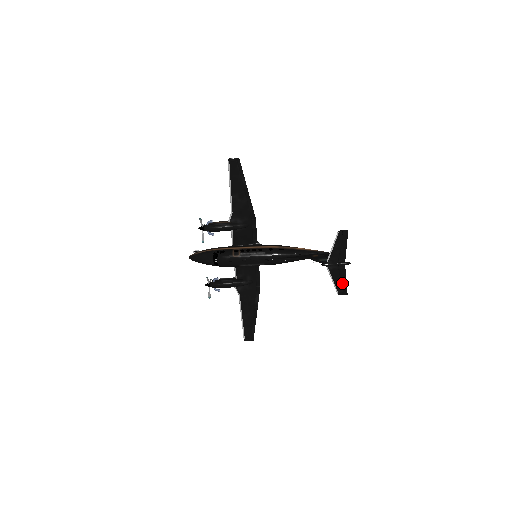
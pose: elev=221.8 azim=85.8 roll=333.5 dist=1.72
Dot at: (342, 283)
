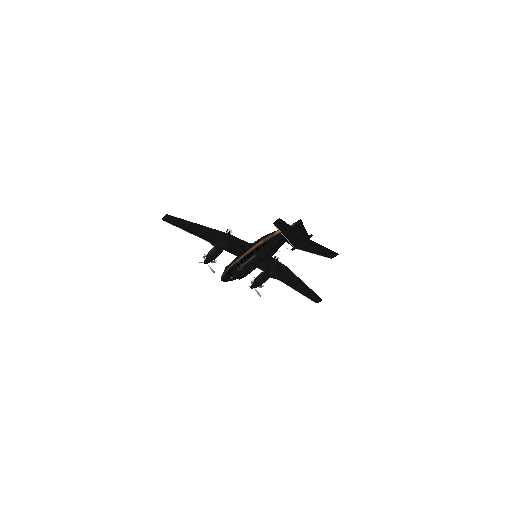
Dot at: (323, 251)
